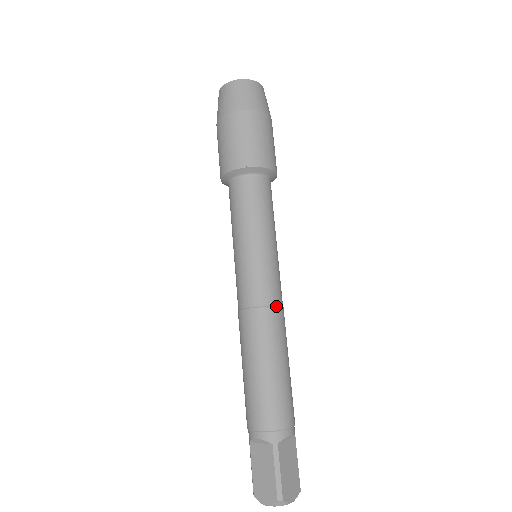
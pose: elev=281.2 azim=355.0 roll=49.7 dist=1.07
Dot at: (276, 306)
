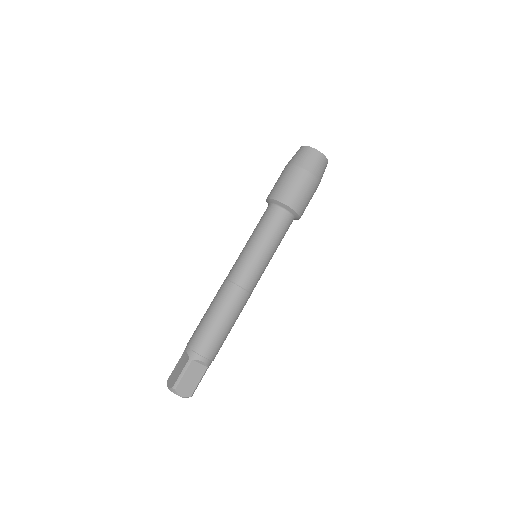
Dot at: (243, 288)
